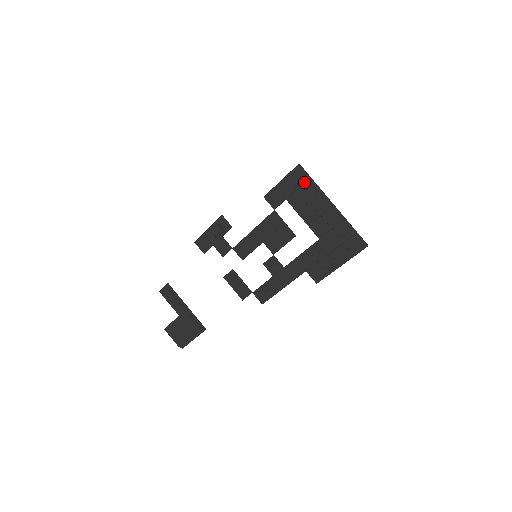
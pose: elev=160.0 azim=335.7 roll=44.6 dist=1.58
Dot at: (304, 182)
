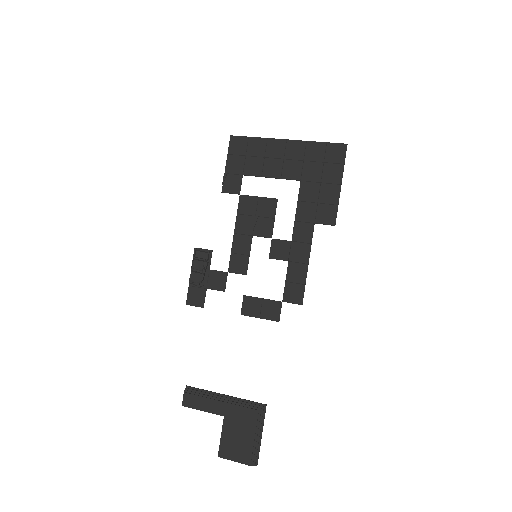
Dot at: (247, 146)
